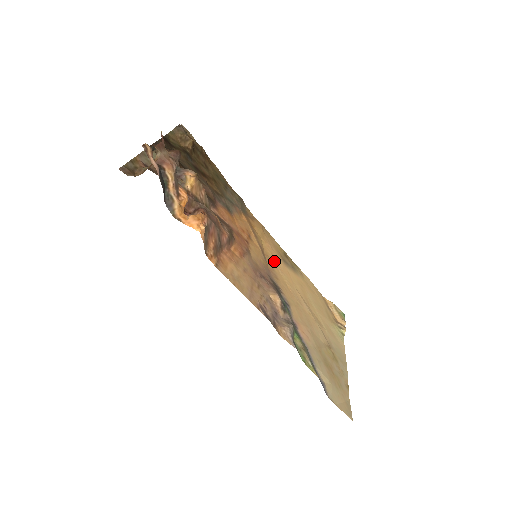
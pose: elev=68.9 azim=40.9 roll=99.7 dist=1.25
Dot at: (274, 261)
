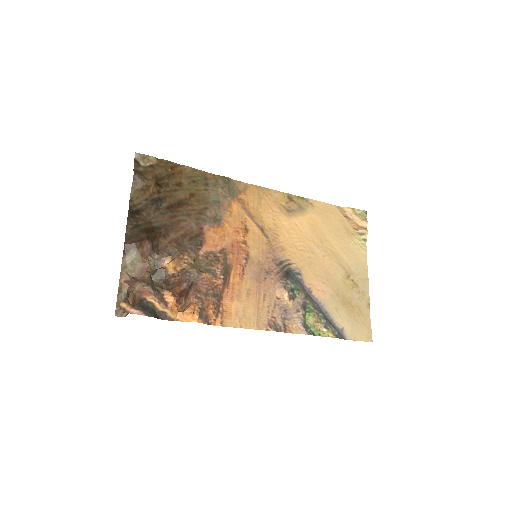
Dot at: (278, 227)
